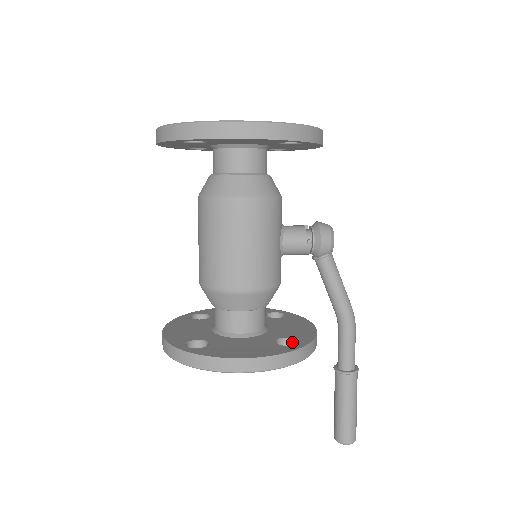
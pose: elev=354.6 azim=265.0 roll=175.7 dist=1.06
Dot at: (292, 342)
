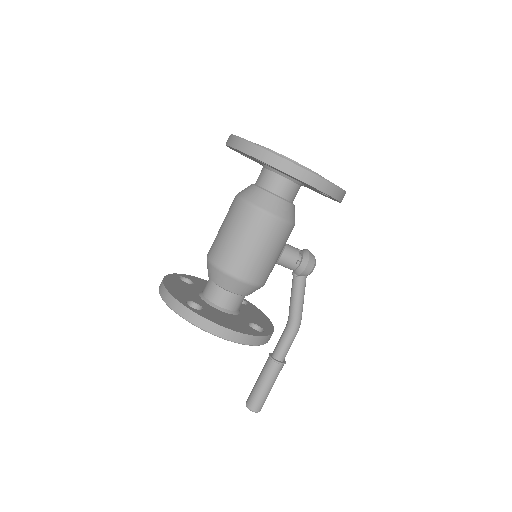
Dot at: (258, 328)
